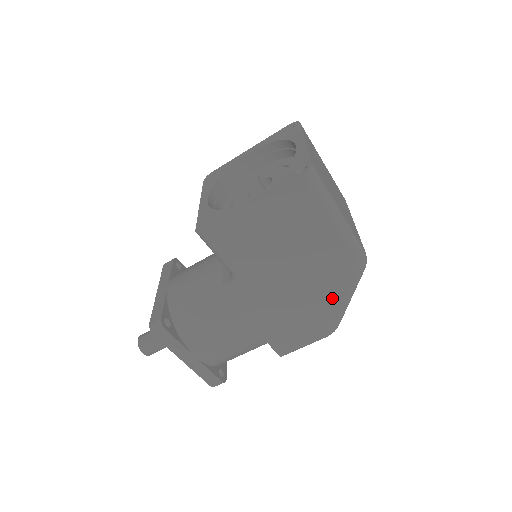
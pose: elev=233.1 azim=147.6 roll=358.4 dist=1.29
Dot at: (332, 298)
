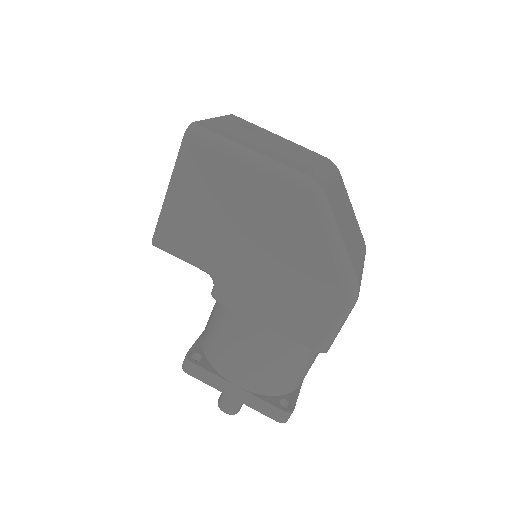
Dot at: (313, 249)
